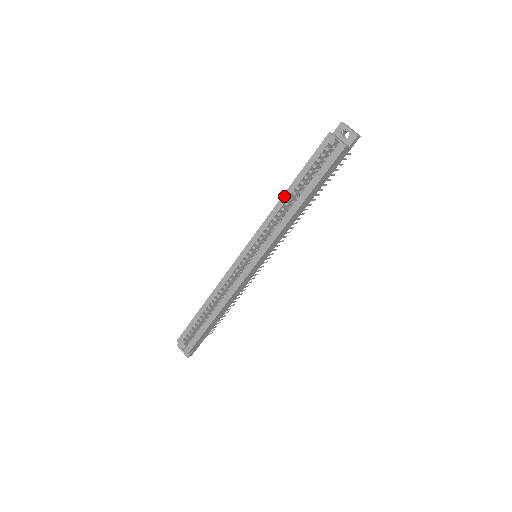
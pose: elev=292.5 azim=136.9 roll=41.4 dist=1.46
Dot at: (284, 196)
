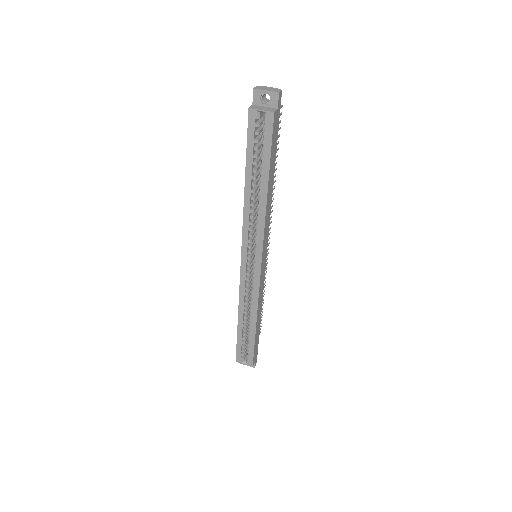
Dot at: (246, 193)
